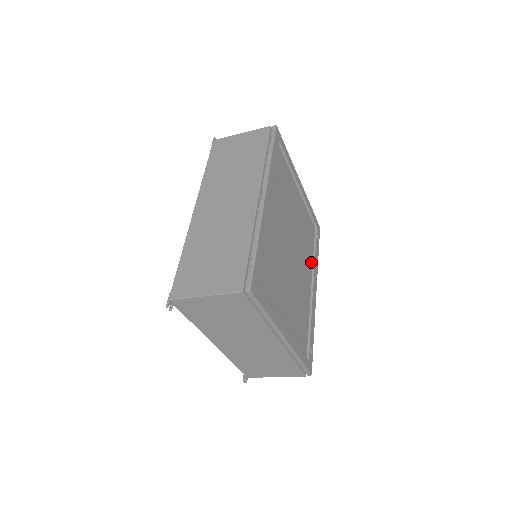
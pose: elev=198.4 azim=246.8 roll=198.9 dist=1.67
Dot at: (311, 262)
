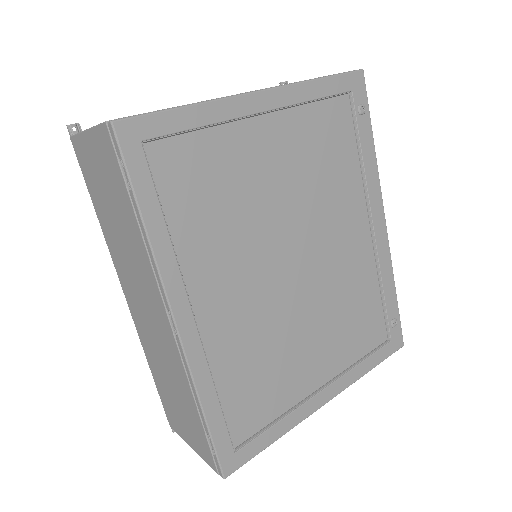
Dot at: (357, 185)
